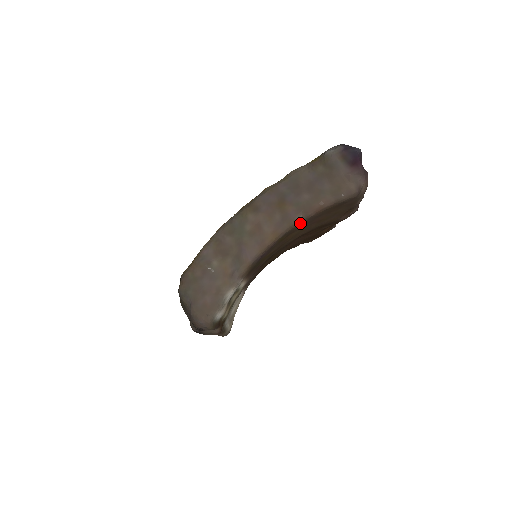
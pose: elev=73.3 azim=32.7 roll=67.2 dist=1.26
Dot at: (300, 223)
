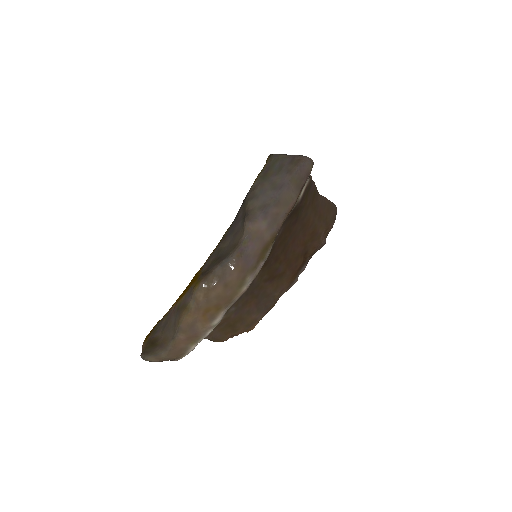
Dot at: (320, 196)
